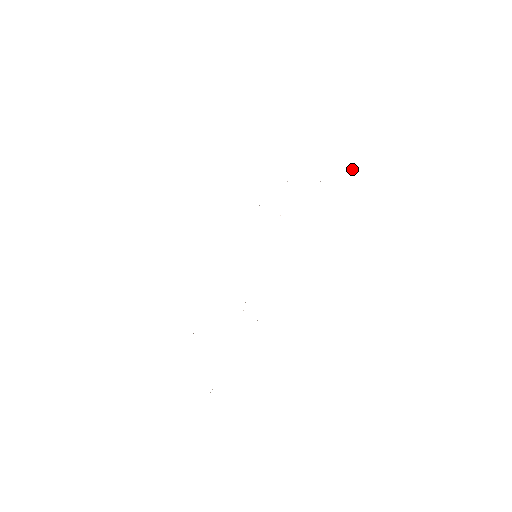
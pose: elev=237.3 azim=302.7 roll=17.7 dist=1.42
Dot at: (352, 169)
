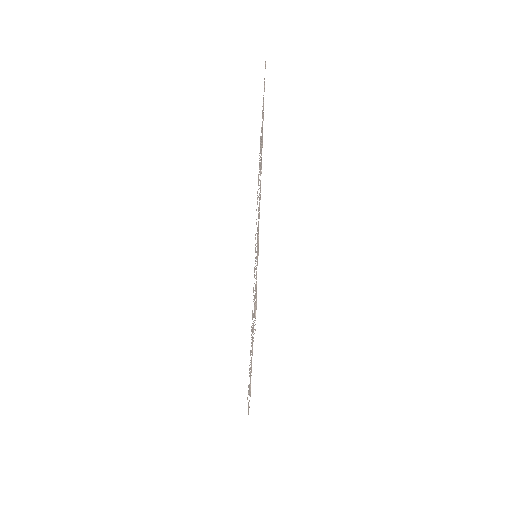
Dot at: (265, 68)
